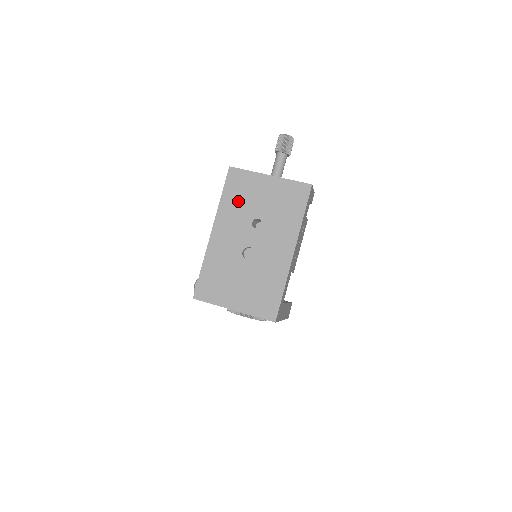
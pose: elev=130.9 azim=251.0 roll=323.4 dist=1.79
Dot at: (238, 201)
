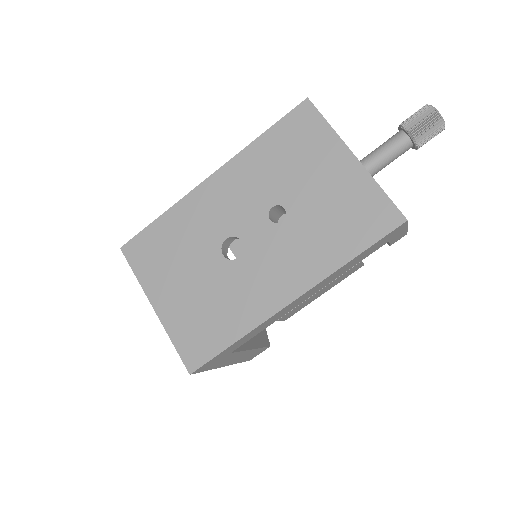
Dot at: (278, 160)
